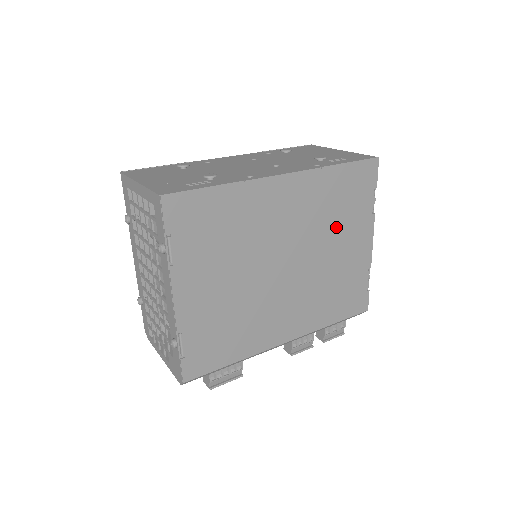
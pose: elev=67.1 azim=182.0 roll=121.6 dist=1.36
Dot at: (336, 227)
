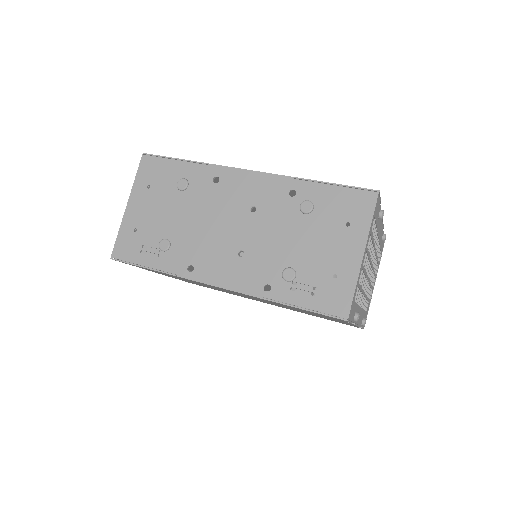
Dot at: (300, 310)
